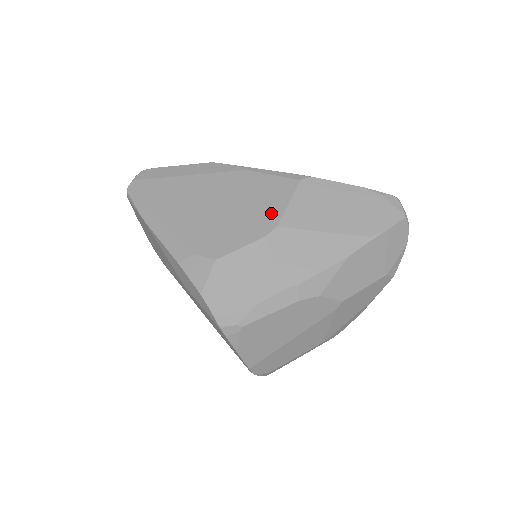
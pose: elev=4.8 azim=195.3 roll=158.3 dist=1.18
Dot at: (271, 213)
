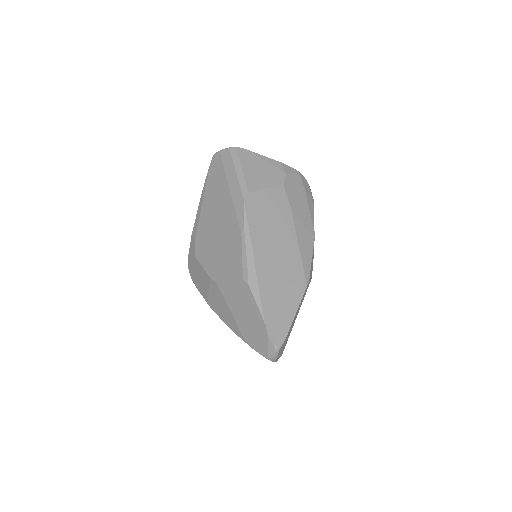
Dot at: (222, 273)
